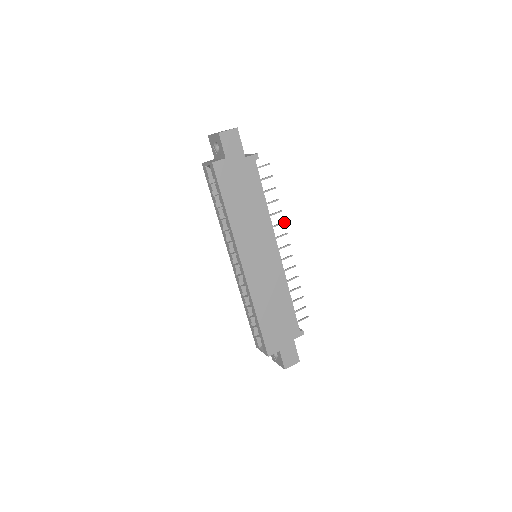
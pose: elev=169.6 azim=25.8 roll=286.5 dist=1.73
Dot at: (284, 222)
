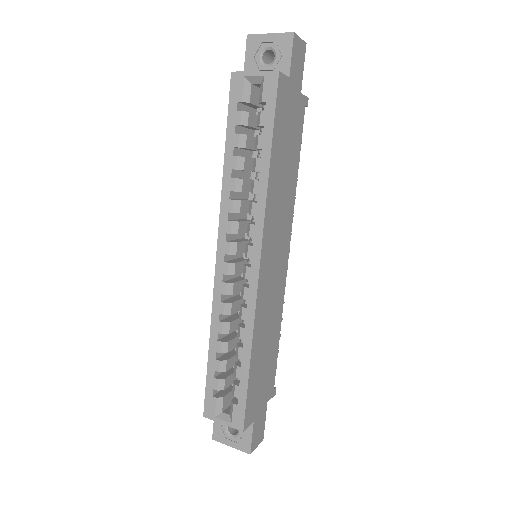
Dot at: occluded
